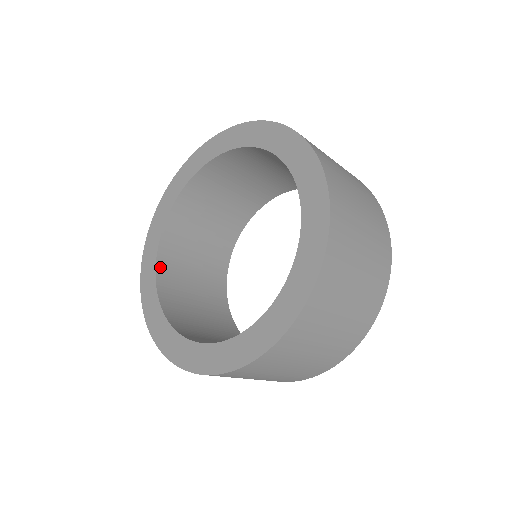
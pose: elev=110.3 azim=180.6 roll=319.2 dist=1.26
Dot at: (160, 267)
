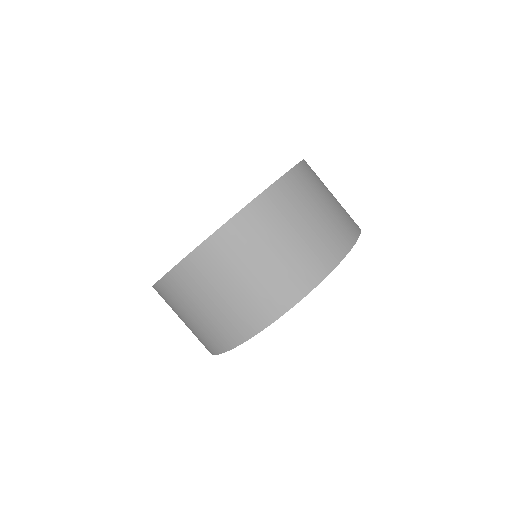
Dot at: occluded
